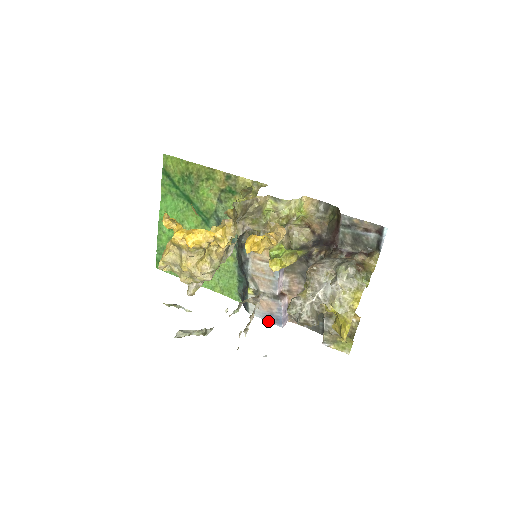
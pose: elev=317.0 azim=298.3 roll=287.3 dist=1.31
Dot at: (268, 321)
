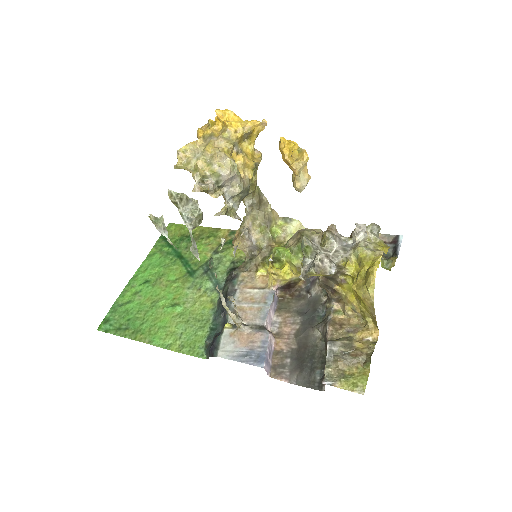
Dot at: (243, 362)
